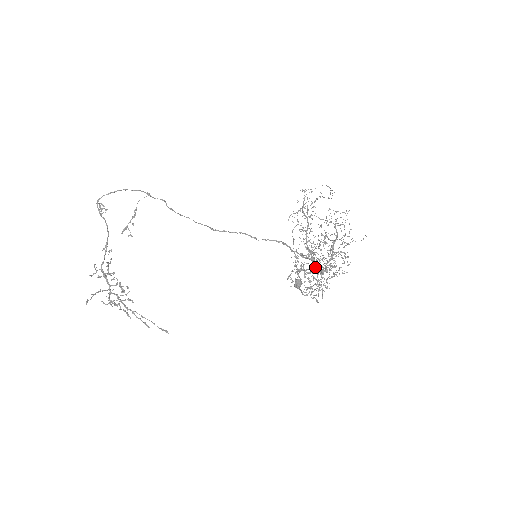
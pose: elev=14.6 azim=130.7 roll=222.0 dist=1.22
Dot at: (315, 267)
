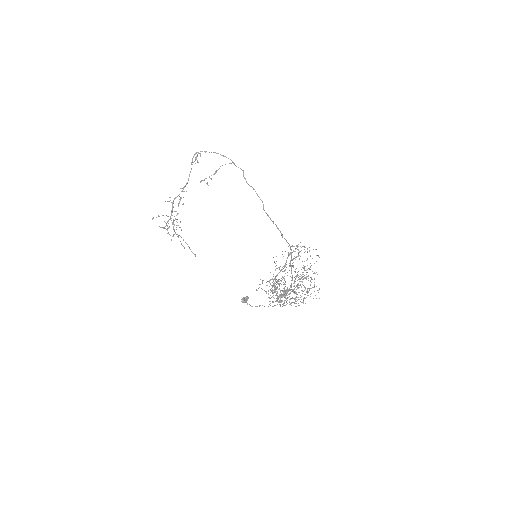
Dot at: (290, 286)
